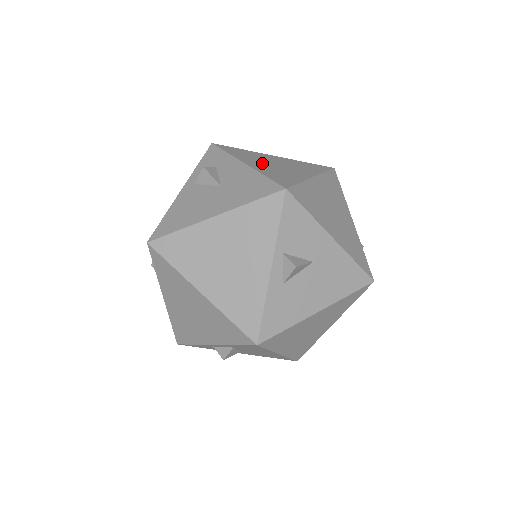
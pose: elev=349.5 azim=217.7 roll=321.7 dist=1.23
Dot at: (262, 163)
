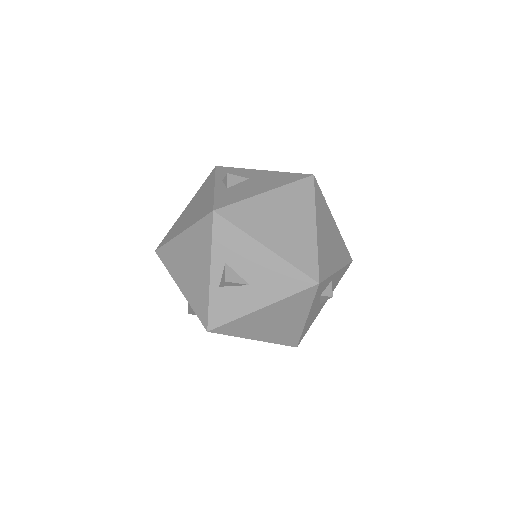
Dot at: occluded
